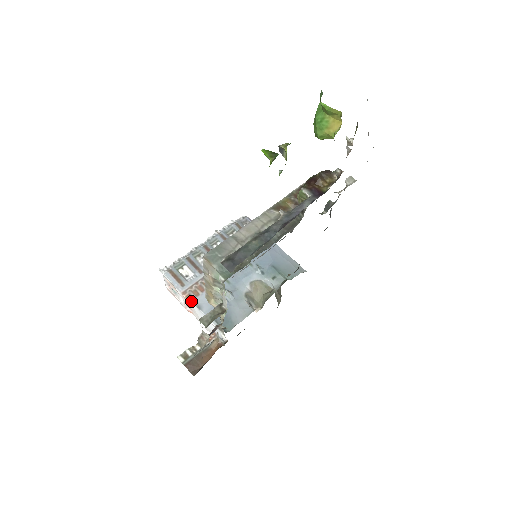
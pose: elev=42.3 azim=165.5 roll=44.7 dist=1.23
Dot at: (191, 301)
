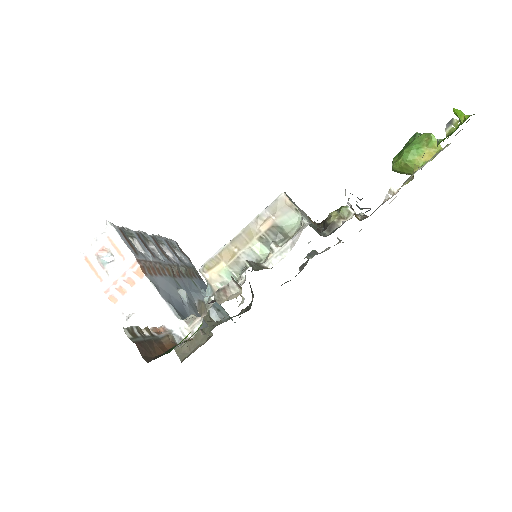
Dot at: (145, 275)
